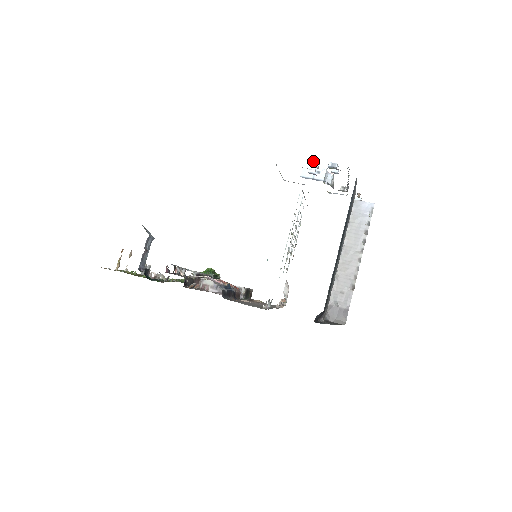
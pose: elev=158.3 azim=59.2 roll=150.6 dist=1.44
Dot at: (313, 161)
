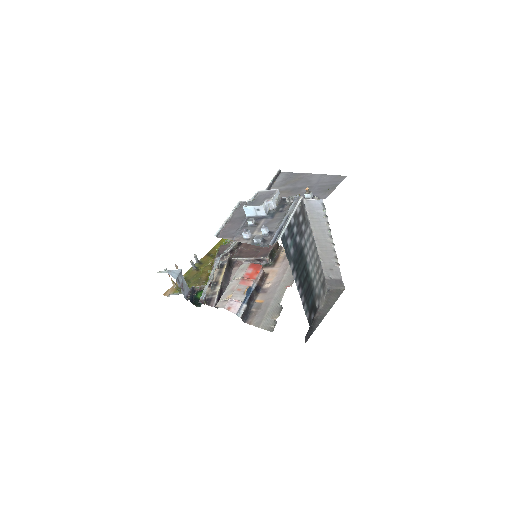
Dot at: (243, 234)
